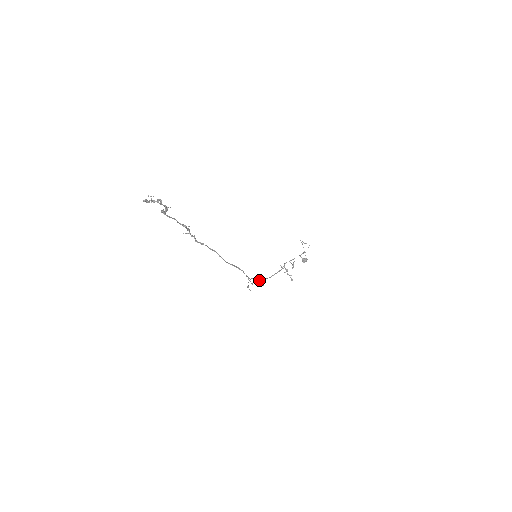
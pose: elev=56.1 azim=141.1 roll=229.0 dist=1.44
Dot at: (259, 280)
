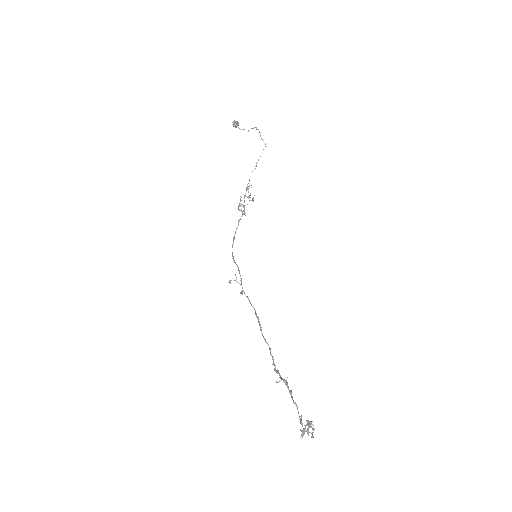
Dot at: occluded
